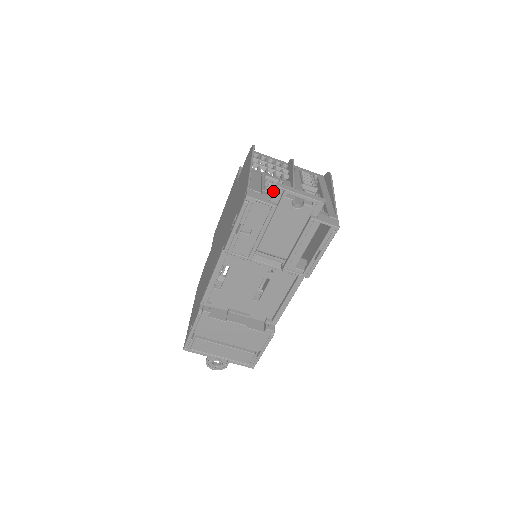
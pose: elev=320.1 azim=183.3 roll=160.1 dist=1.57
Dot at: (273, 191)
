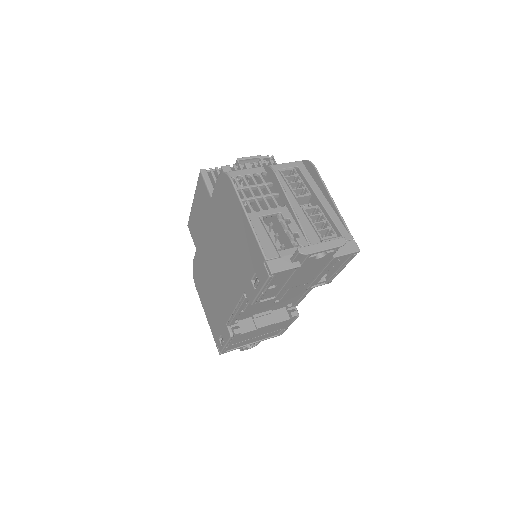
Dot at: (294, 255)
